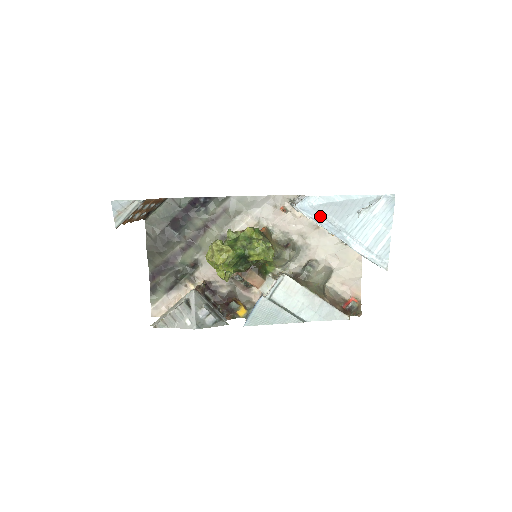
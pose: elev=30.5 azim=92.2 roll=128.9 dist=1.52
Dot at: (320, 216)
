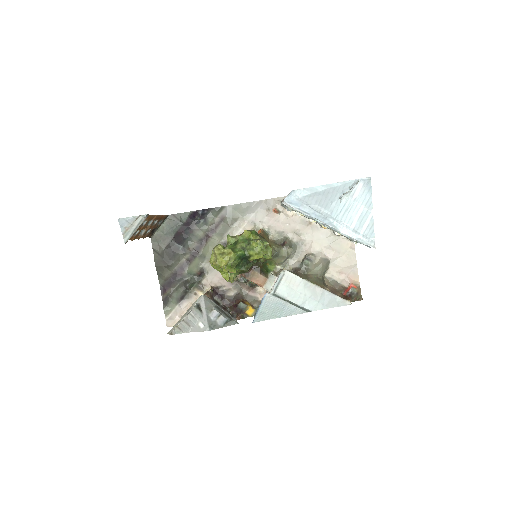
Dot at: (307, 207)
